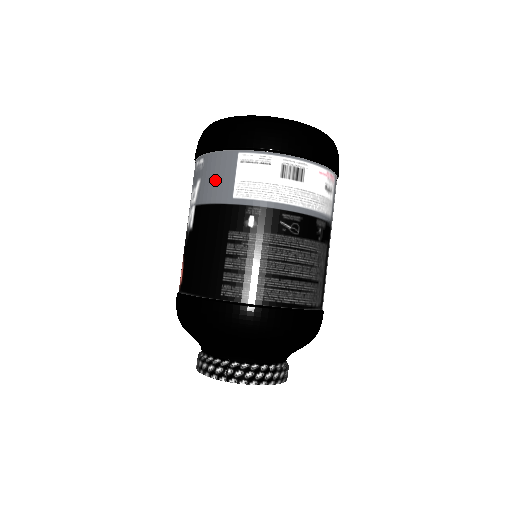
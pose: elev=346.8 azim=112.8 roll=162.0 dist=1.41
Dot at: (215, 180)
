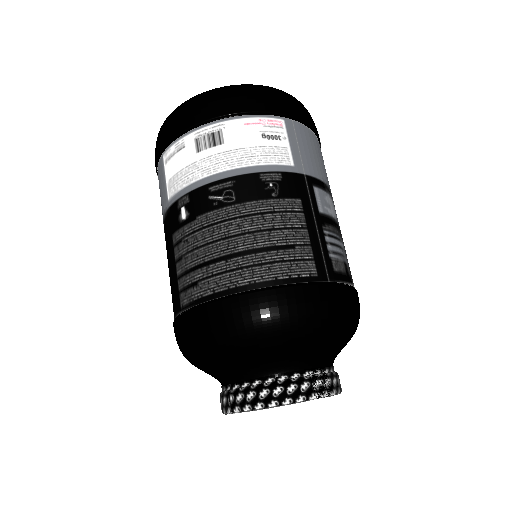
Dot at: (160, 195)
